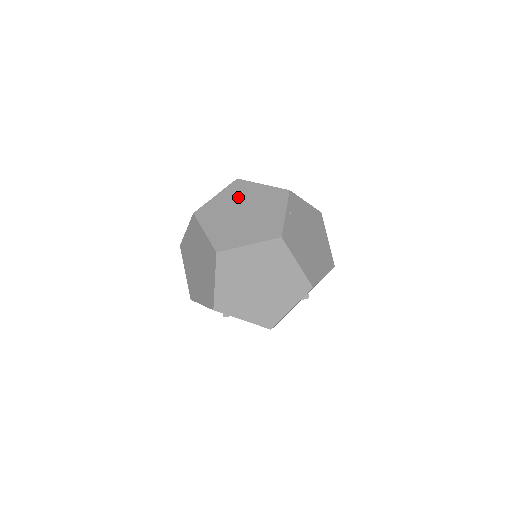
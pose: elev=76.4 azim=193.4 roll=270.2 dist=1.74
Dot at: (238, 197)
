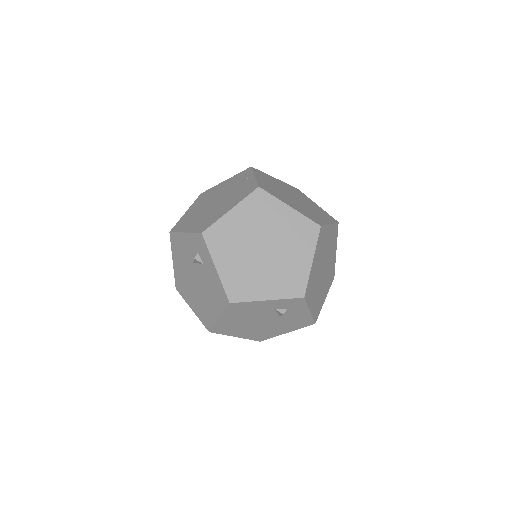
Dot at: (294, 192)
